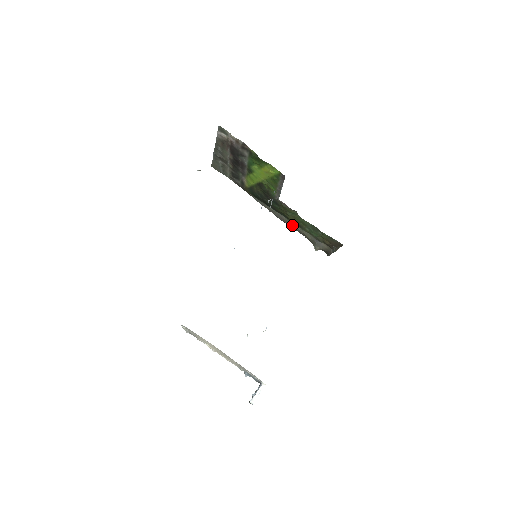
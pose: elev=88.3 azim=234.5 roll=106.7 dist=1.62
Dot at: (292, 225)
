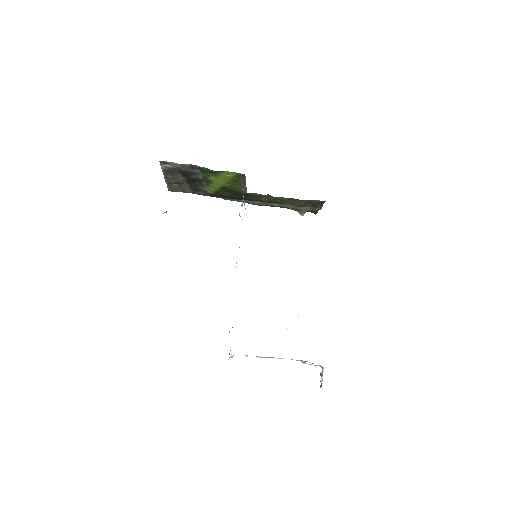
Dot at: (270, 205)
